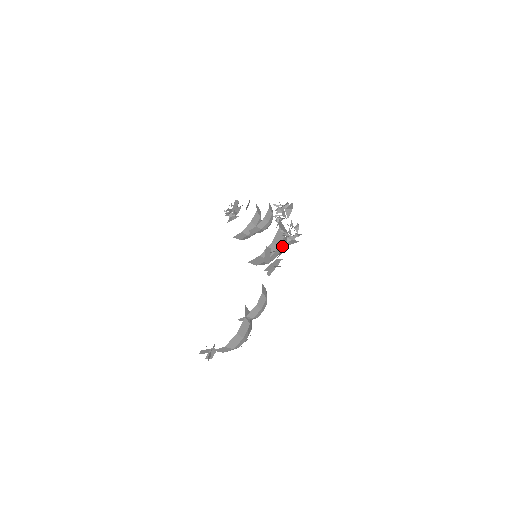
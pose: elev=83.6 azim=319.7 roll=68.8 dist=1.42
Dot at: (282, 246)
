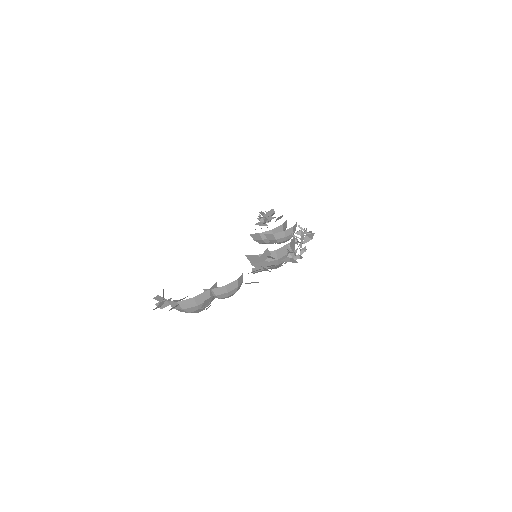
Dot at: (282, 261)
